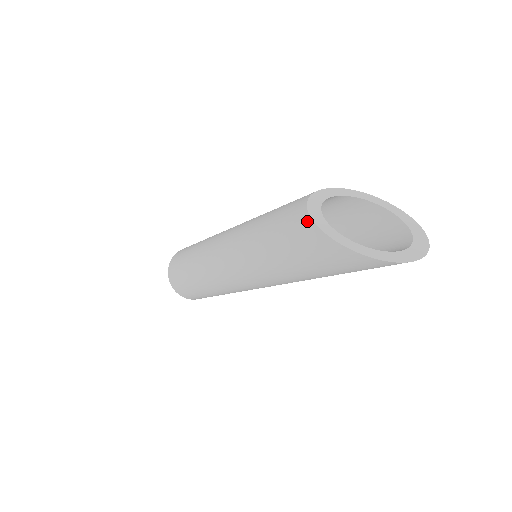
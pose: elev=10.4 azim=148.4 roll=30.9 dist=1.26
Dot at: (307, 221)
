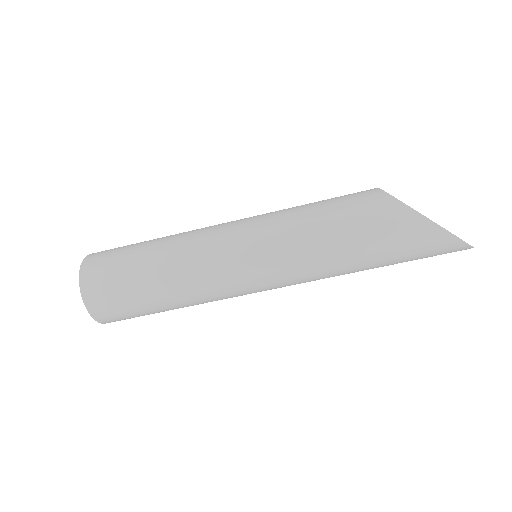
Dot at: (402, 207)
